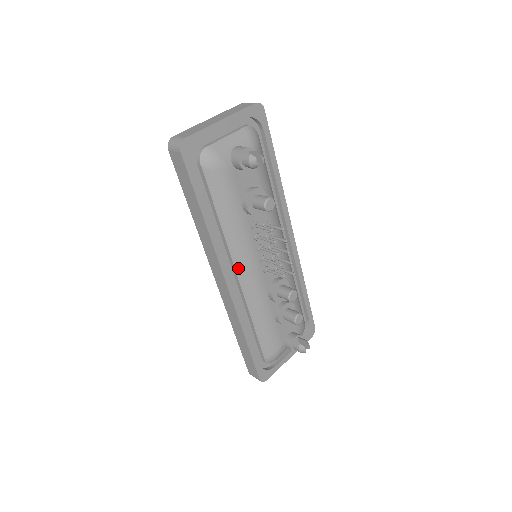
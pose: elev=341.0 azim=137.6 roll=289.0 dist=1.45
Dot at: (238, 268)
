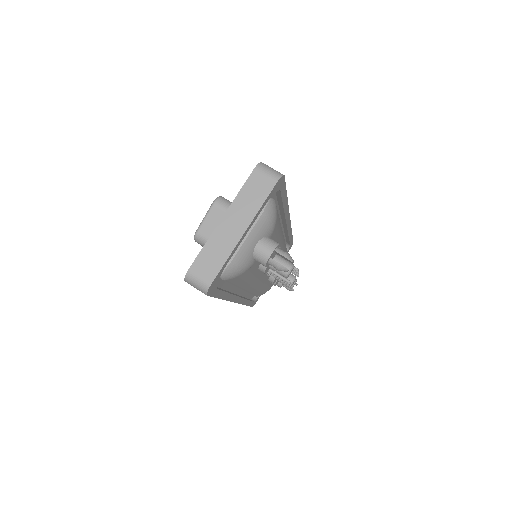
Dot at: (246, 289)
